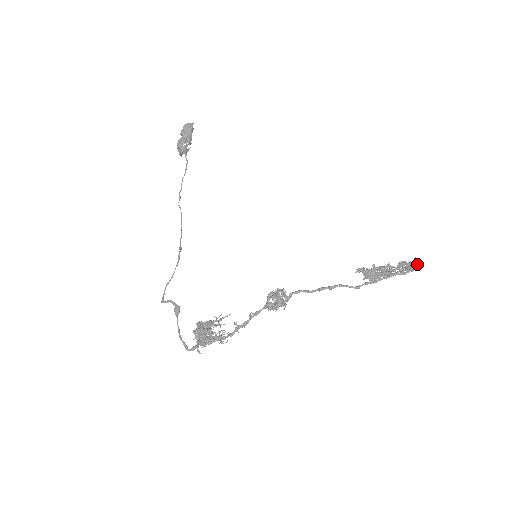
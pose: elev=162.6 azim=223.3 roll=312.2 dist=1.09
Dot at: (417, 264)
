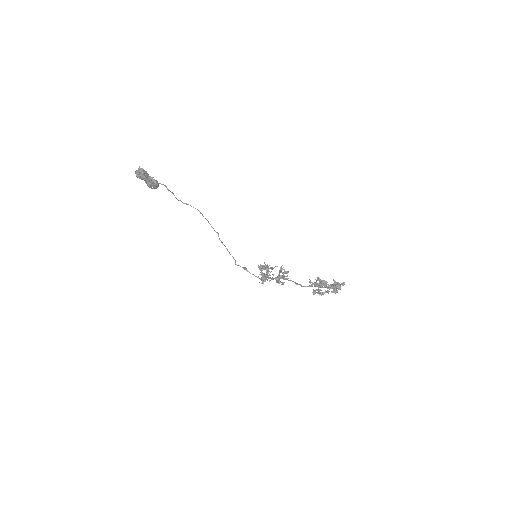
Dot at: (338, 289)
